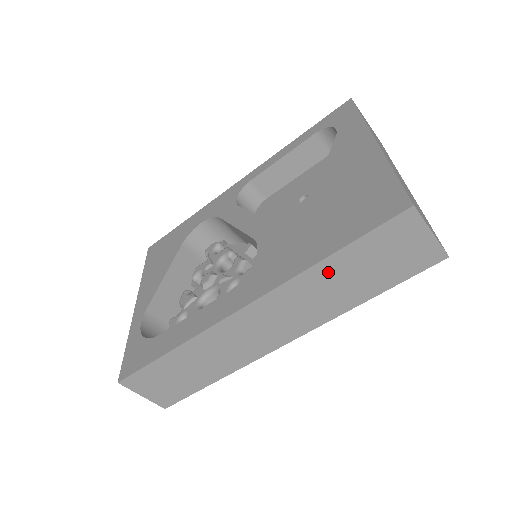
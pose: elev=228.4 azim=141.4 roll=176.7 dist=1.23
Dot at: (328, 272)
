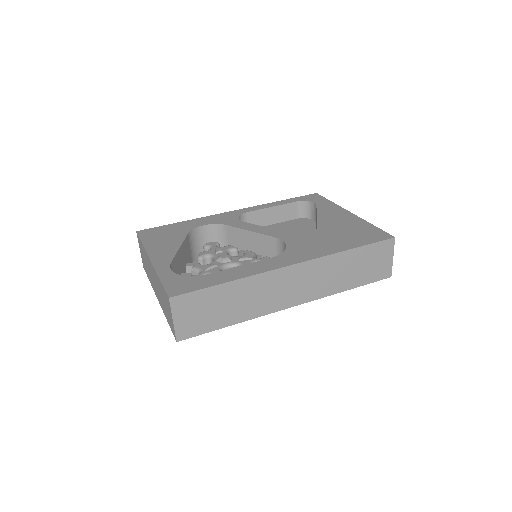
Dot at: (344, 260)
